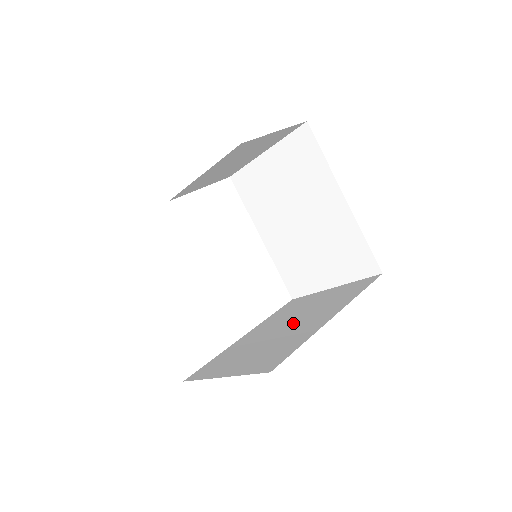
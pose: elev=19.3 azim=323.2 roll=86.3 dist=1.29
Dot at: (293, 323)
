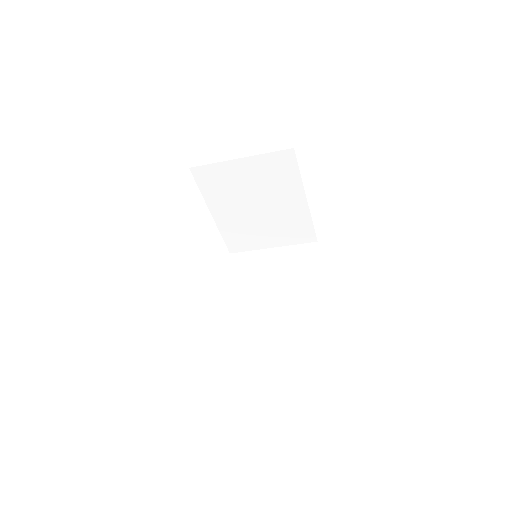
Dot at: (277, 293)
